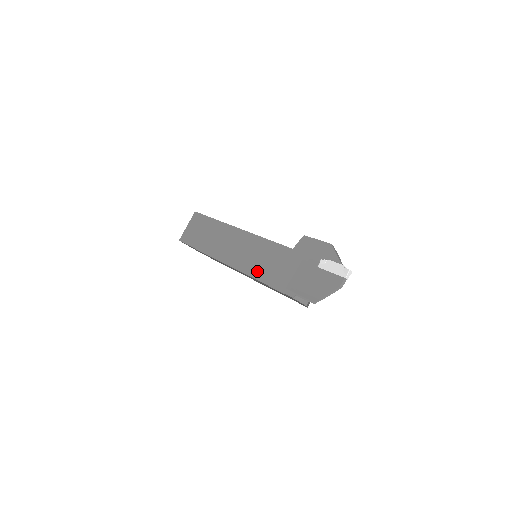
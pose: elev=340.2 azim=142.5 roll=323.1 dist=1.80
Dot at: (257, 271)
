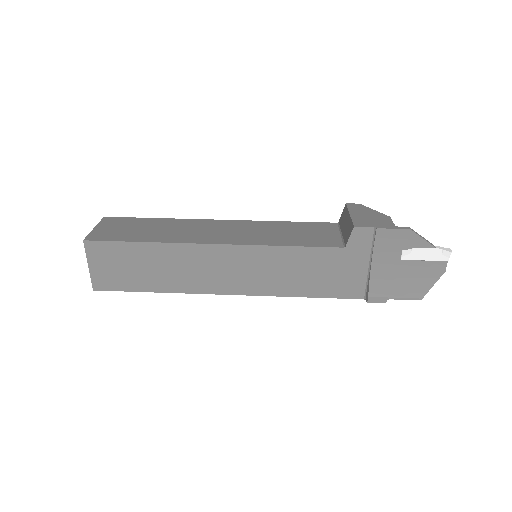
Dot at: (300, 288)
